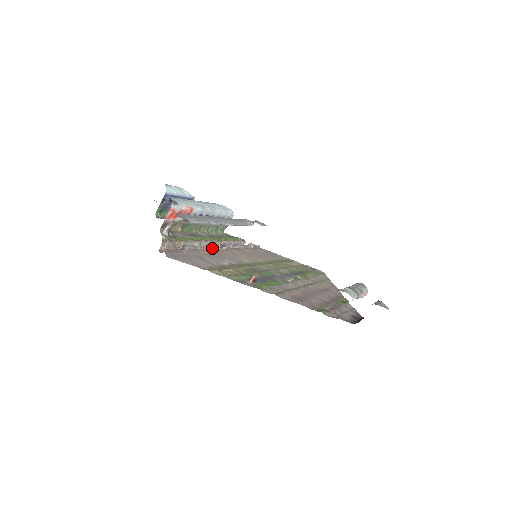
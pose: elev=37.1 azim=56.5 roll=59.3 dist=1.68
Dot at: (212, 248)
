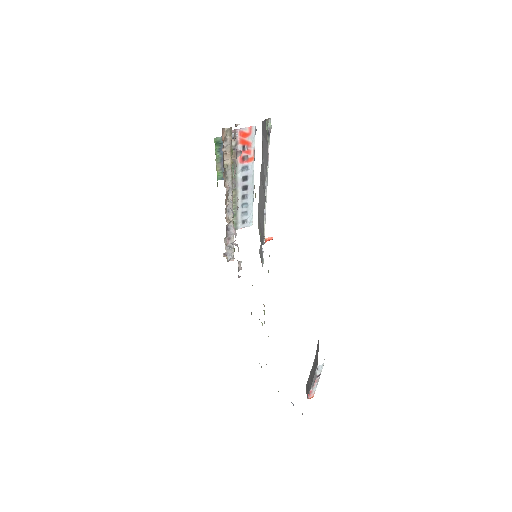
Dot at: (226, 212)
